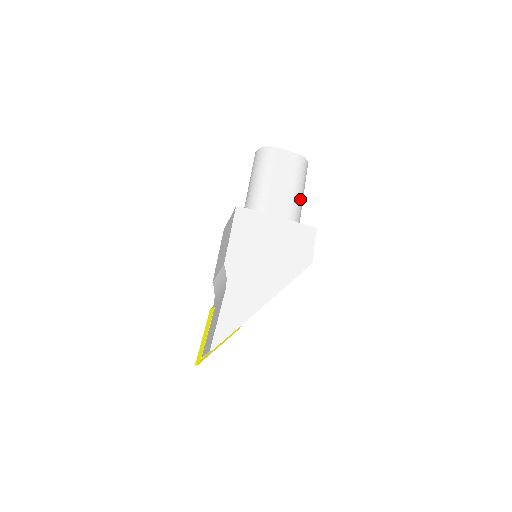
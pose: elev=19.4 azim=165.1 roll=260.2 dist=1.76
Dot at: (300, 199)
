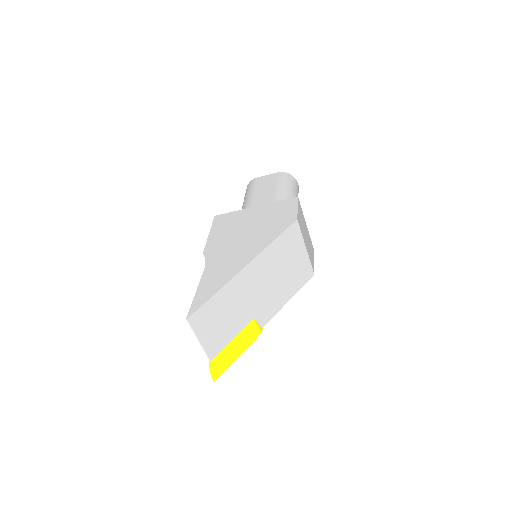
Dot at: (287, 197)
